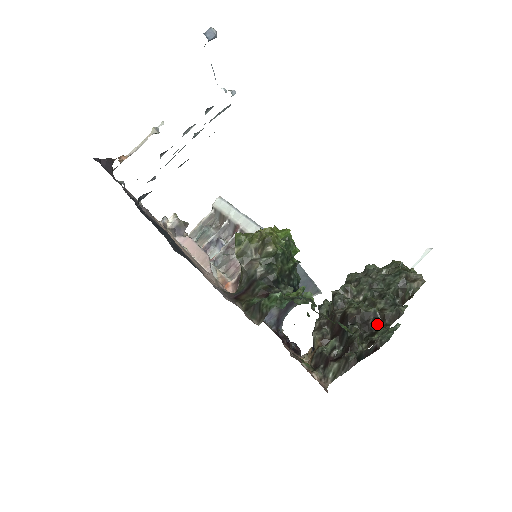
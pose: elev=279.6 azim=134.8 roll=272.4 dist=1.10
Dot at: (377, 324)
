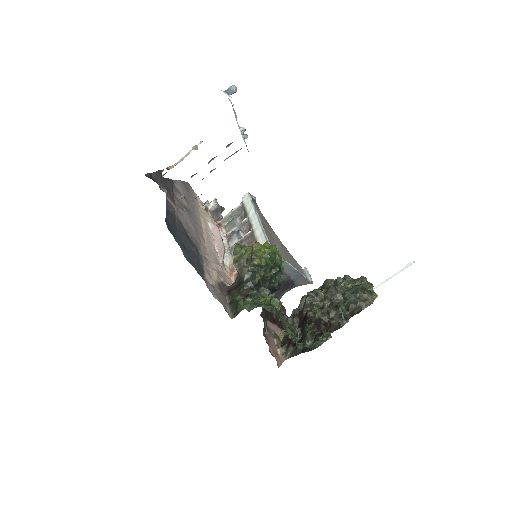
Dot at: (326, 328)
